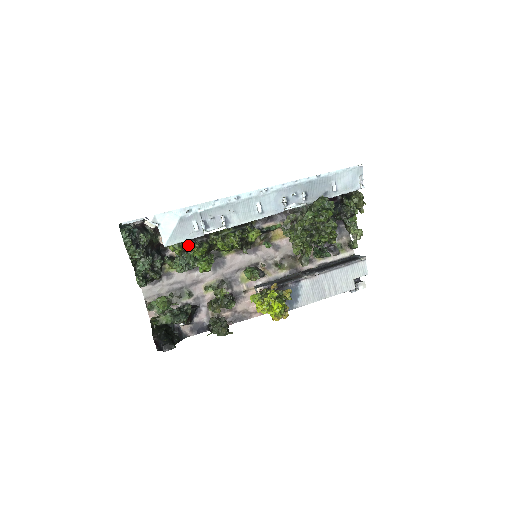
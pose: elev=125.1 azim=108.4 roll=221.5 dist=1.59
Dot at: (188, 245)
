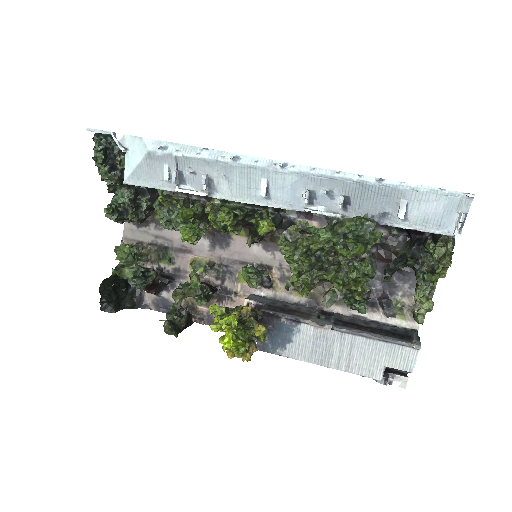
Dot at: (174, 197)
